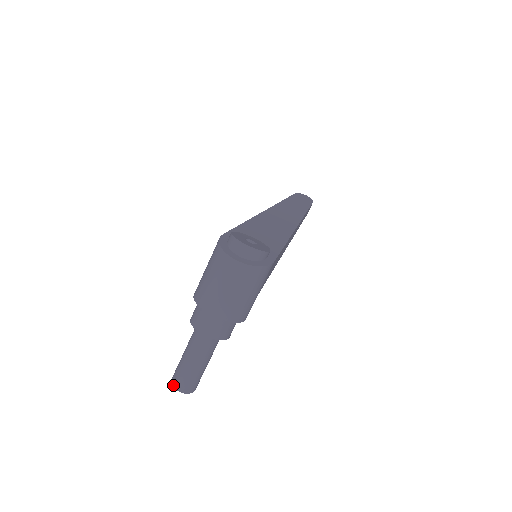
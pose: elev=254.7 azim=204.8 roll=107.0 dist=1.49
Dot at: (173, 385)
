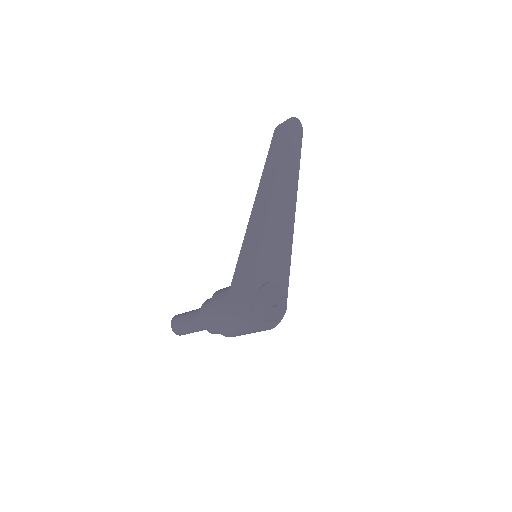
Dot at: occluded
